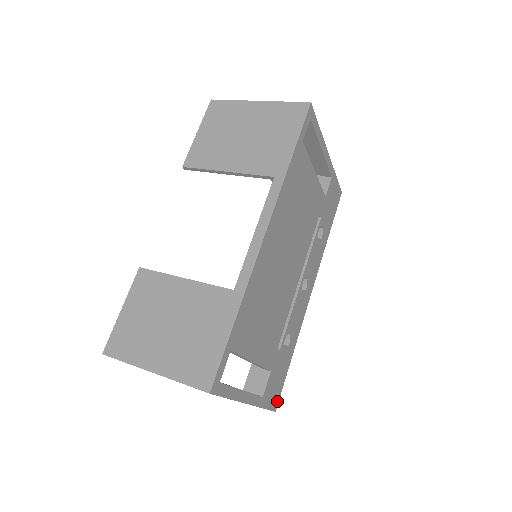
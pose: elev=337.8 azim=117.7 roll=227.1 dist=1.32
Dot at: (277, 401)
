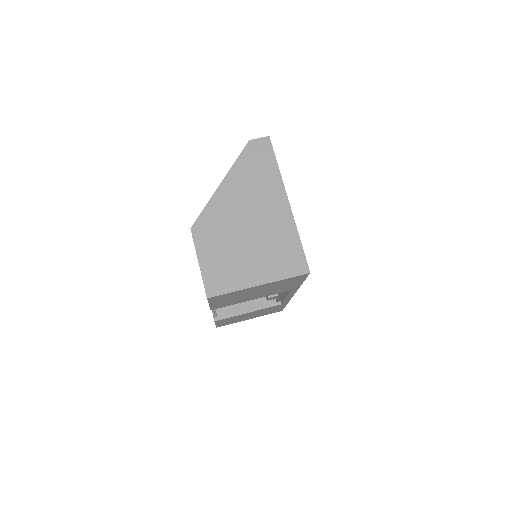
Dot at: occluded
